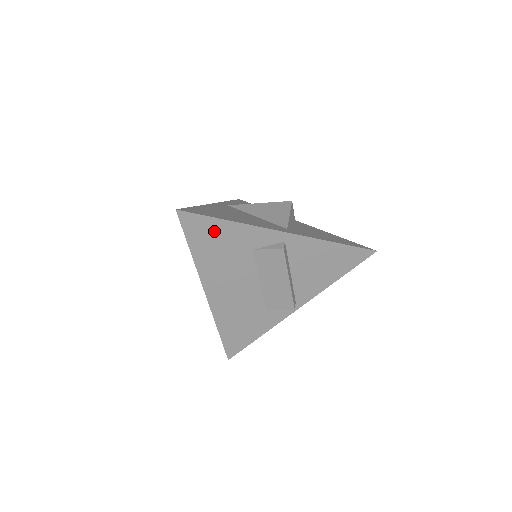
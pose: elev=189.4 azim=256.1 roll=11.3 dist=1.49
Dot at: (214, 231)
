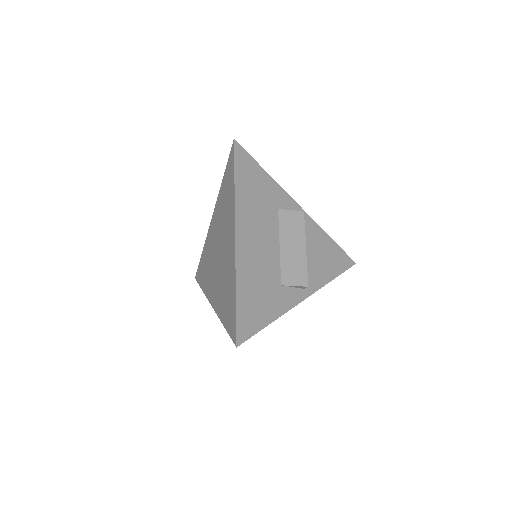
Dot at: (255, 174)
